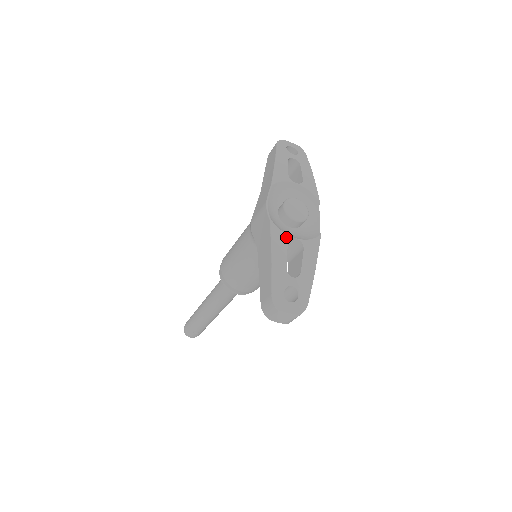
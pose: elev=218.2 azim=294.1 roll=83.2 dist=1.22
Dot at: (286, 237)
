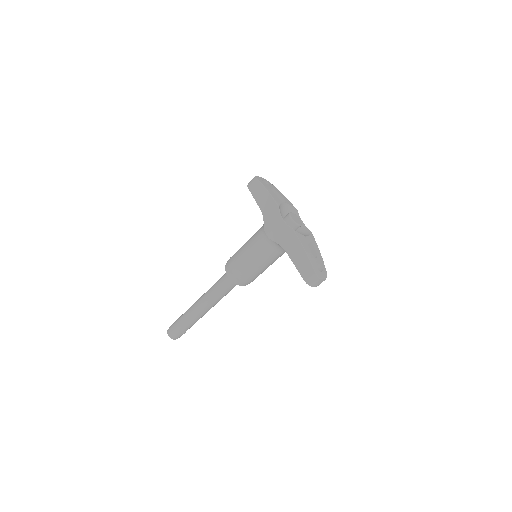
Dot at: (303, 236)
